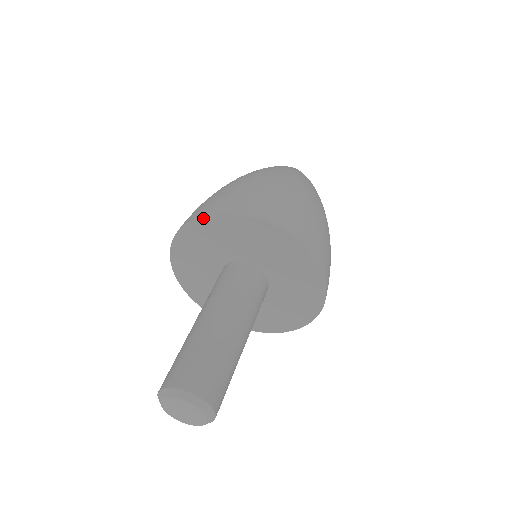
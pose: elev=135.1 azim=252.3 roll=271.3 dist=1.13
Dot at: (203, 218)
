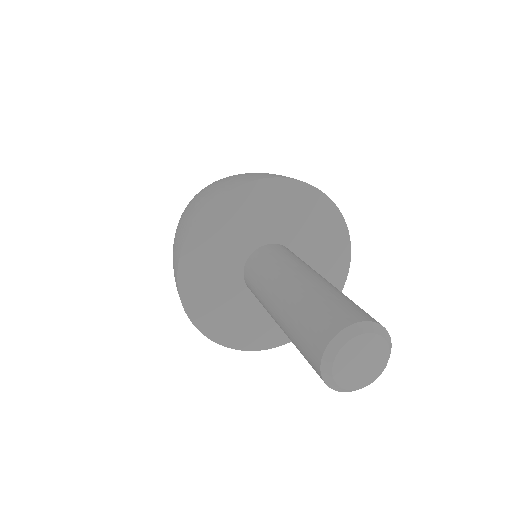
Dot at: (223, 198)
